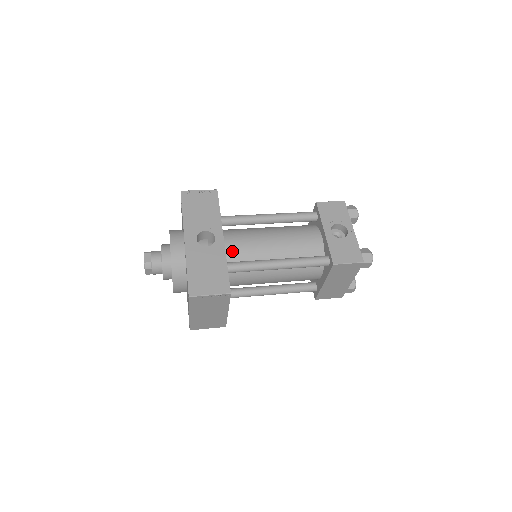
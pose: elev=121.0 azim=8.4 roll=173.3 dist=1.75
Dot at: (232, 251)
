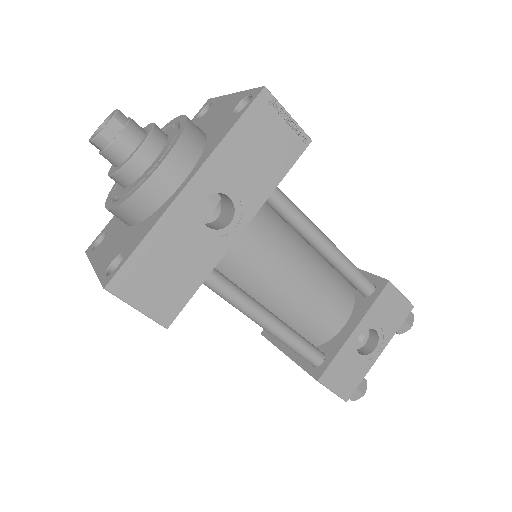
Dot at: (233, 251)
